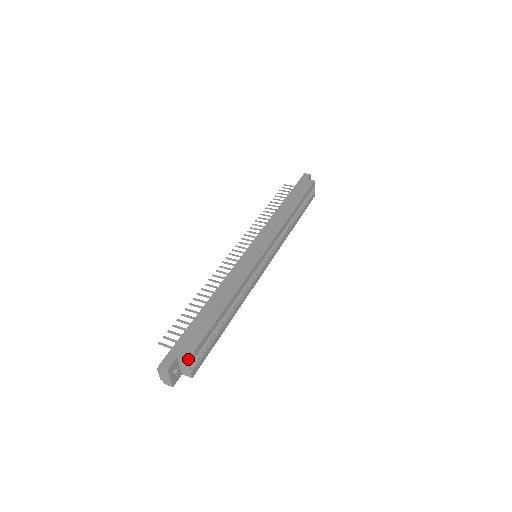
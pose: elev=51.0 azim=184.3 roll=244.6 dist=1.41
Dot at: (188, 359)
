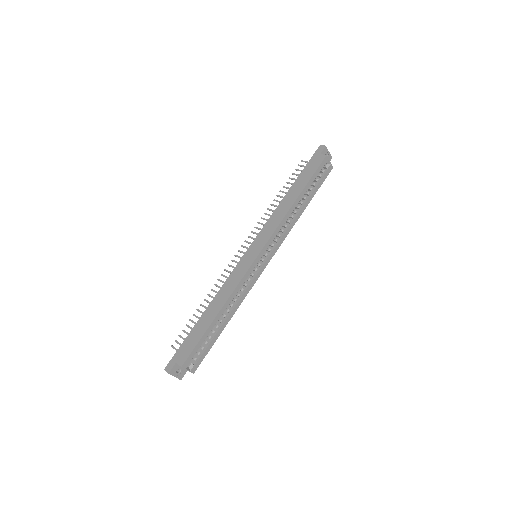
Dot at: (182, 365)
